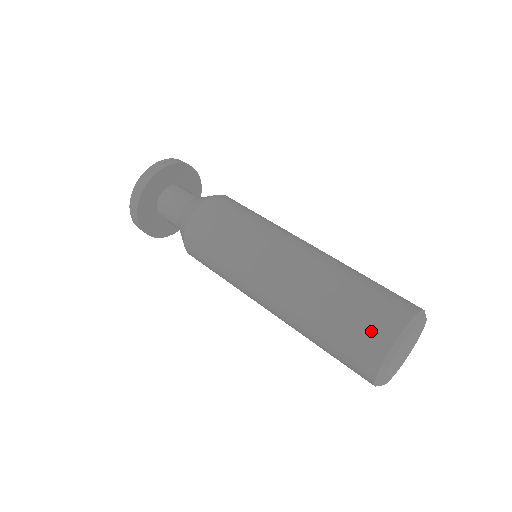
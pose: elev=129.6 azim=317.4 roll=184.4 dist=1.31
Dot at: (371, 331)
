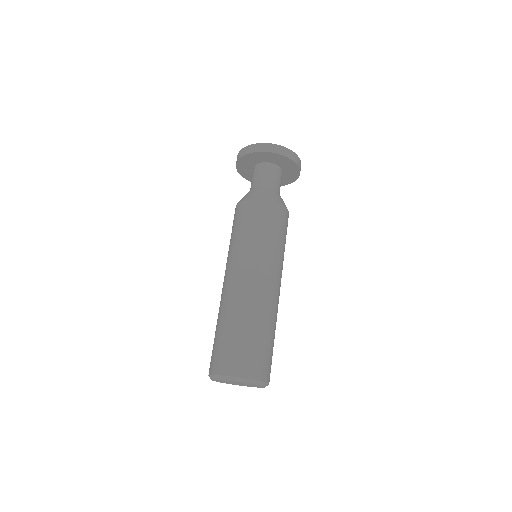
Dot at: (225, 359)
